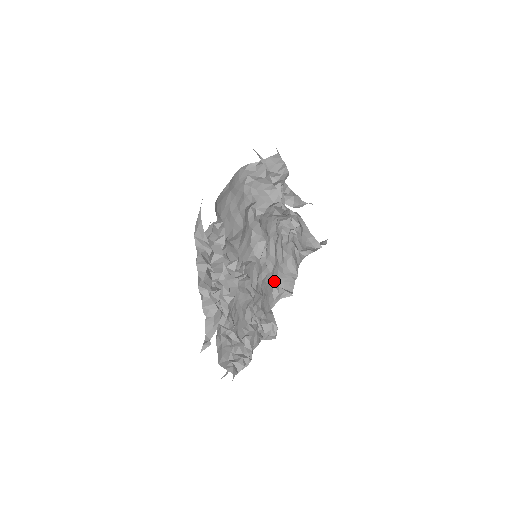
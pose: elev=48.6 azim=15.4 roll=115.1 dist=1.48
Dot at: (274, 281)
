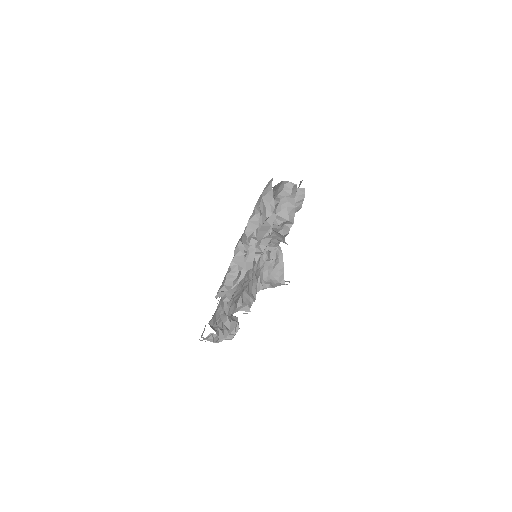
Dot at: (242, 292)
